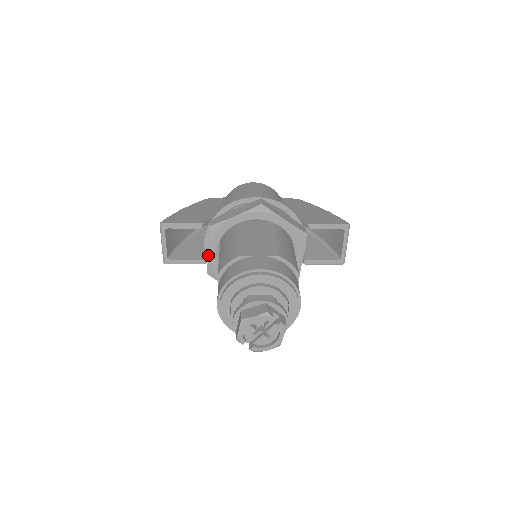
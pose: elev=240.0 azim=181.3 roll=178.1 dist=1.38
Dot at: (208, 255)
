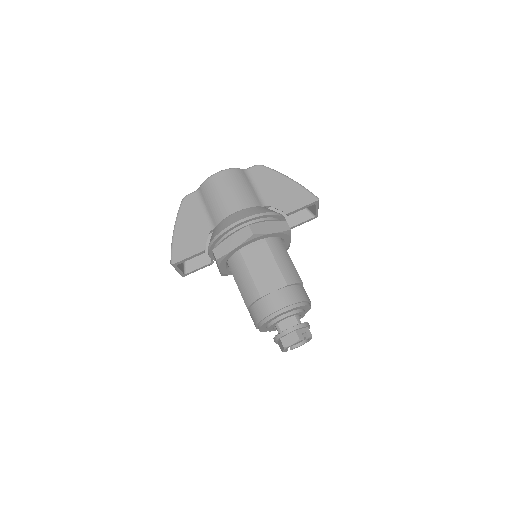
Dot at: (220, 271)
